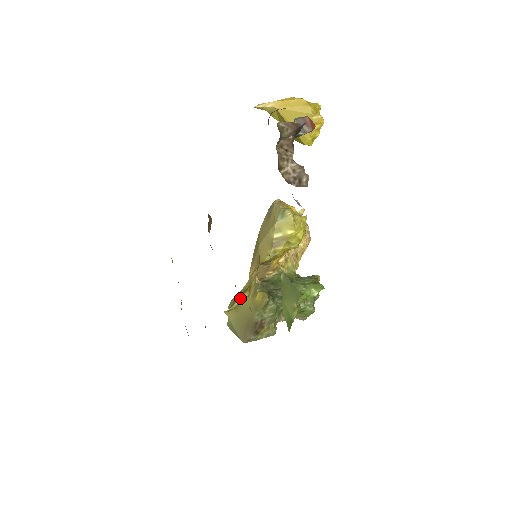
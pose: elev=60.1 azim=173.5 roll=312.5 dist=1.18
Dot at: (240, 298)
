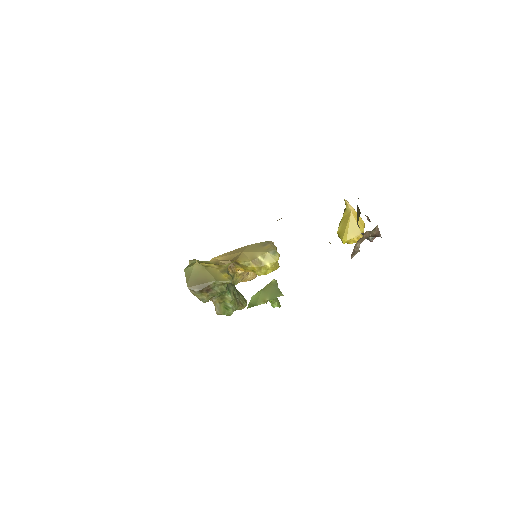
Dot at: (211, 264)
